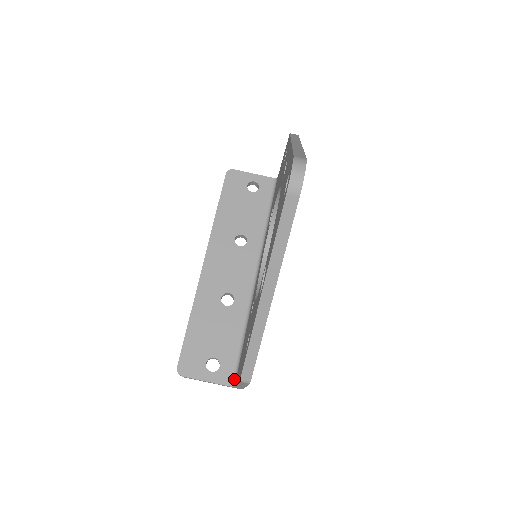
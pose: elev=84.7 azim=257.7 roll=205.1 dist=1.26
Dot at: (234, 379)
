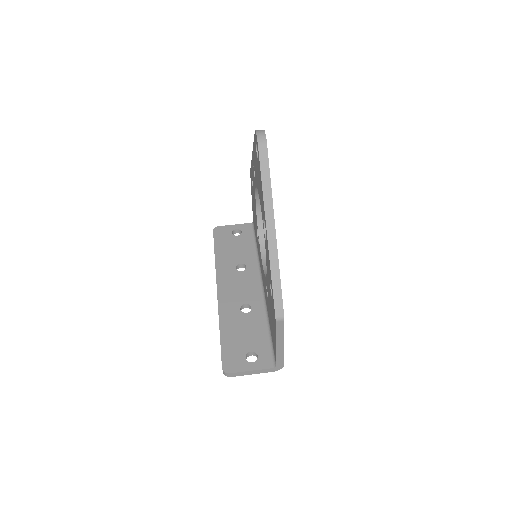
Dot at: (273, 361)
